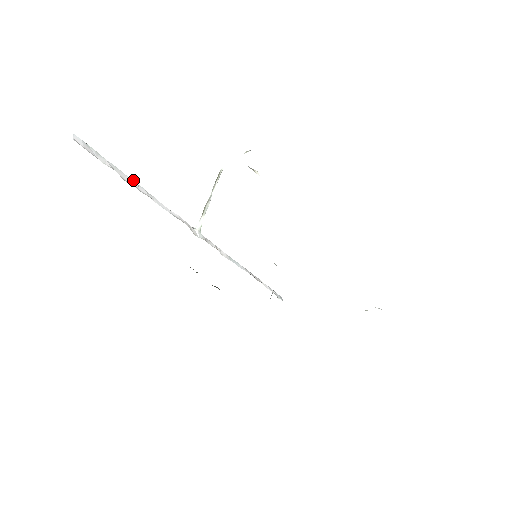
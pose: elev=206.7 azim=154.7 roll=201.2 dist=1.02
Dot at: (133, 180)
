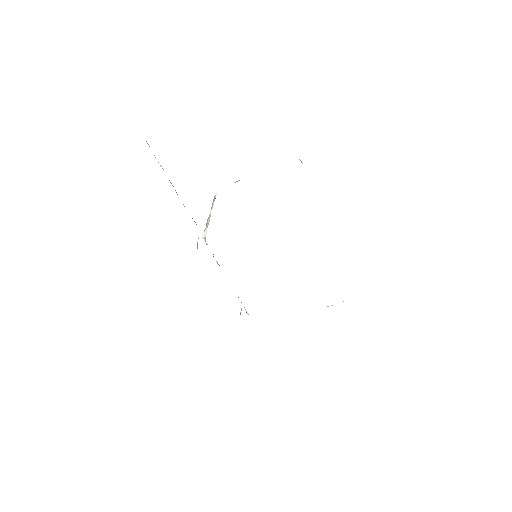
Dot at: (173, 186)
